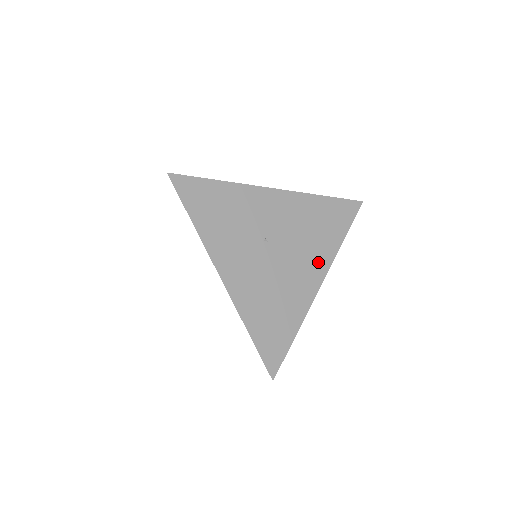
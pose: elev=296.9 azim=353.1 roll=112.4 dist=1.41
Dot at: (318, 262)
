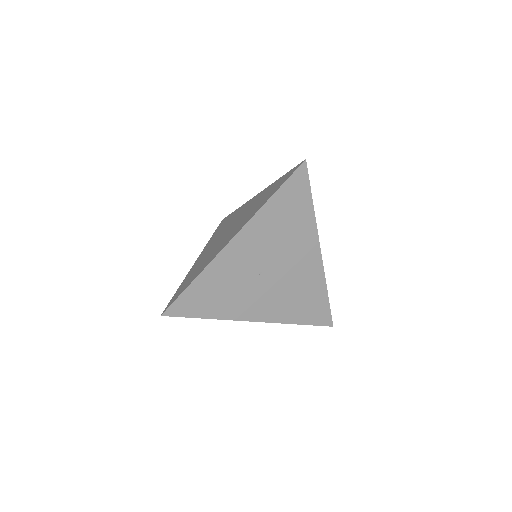
Dot at: (307, 243)
